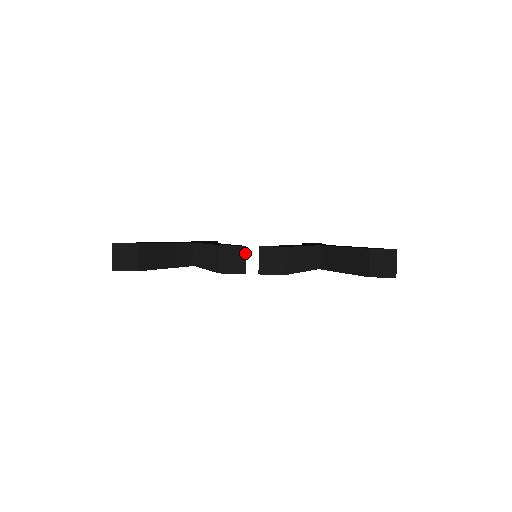
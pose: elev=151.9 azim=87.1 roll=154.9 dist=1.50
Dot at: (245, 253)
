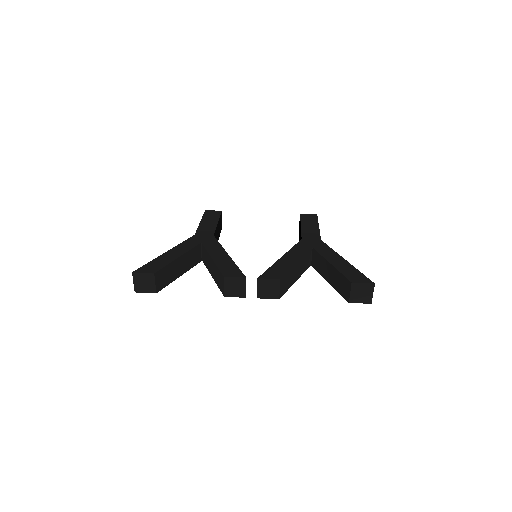
Dot at: occluded
